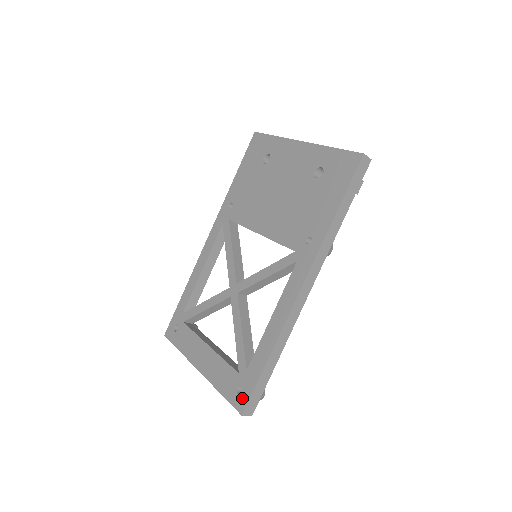
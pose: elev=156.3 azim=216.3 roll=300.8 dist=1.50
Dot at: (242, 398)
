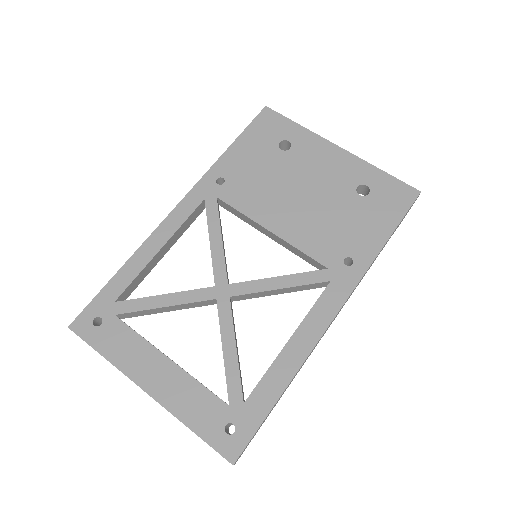
Dot at: (235, 440)
